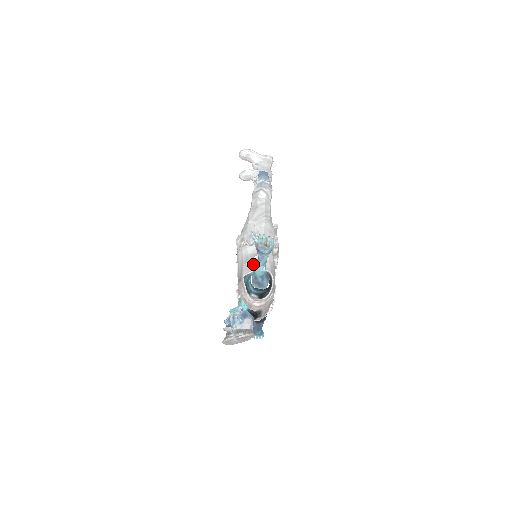
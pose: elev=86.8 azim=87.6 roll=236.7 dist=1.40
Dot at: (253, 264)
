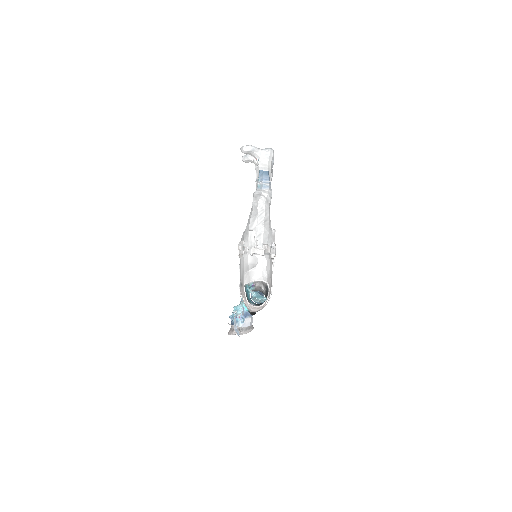
Dot at: (252, 274)
